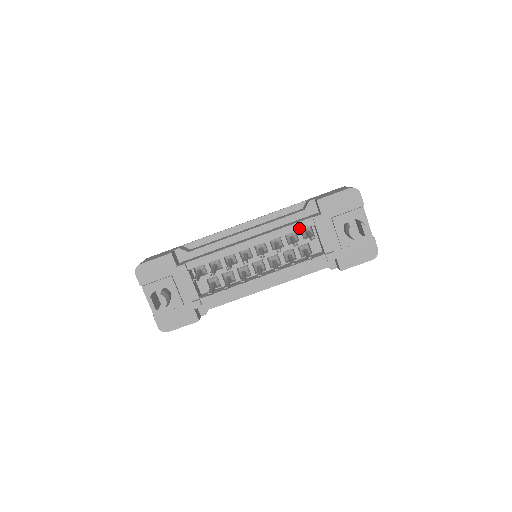
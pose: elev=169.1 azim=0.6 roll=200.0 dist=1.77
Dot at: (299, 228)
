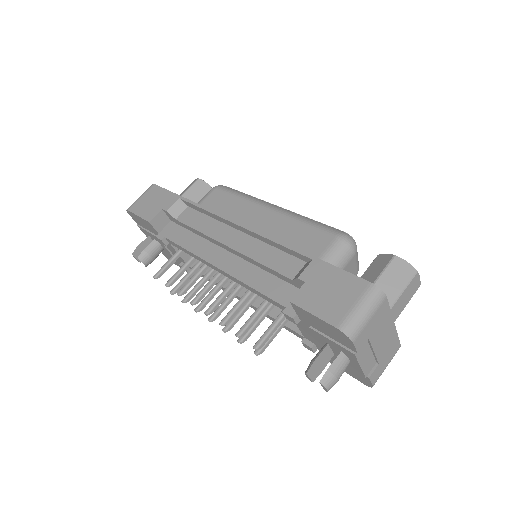
Dot at: (271, 302)
